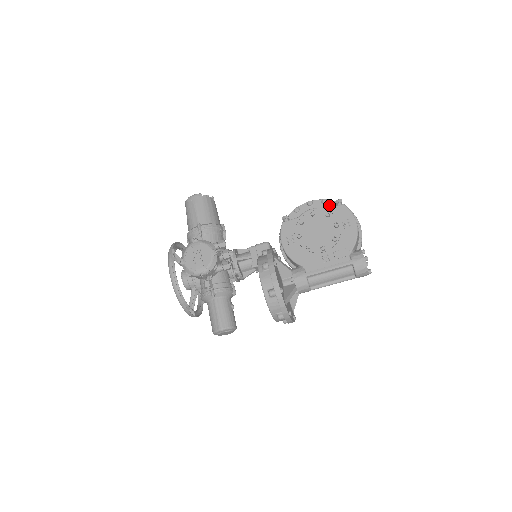
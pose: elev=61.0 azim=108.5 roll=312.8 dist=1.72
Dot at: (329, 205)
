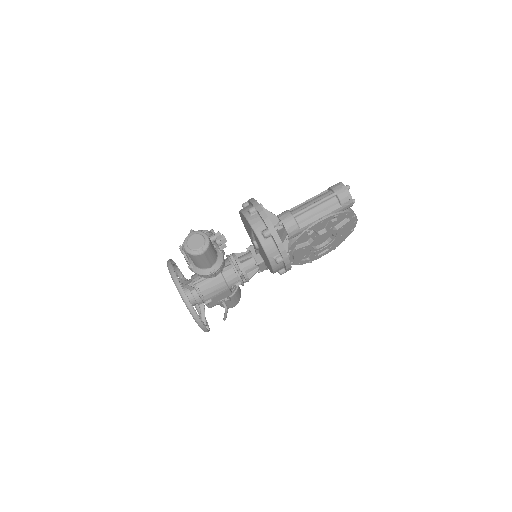
Dot at: occluded
